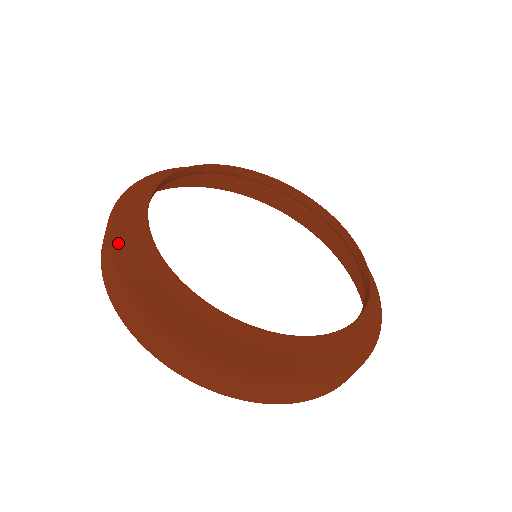
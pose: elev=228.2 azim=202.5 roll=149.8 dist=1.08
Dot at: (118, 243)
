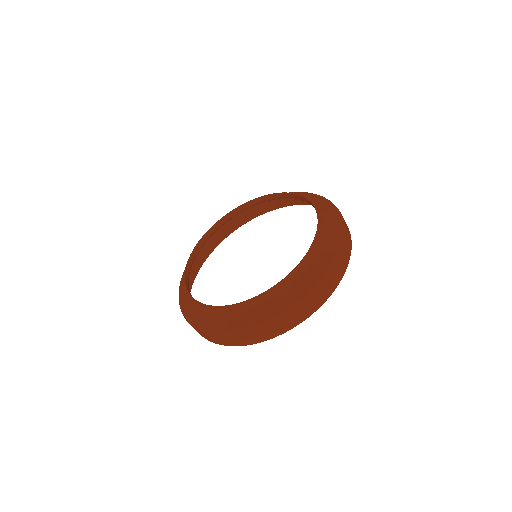
Dot at: (219, 328)
